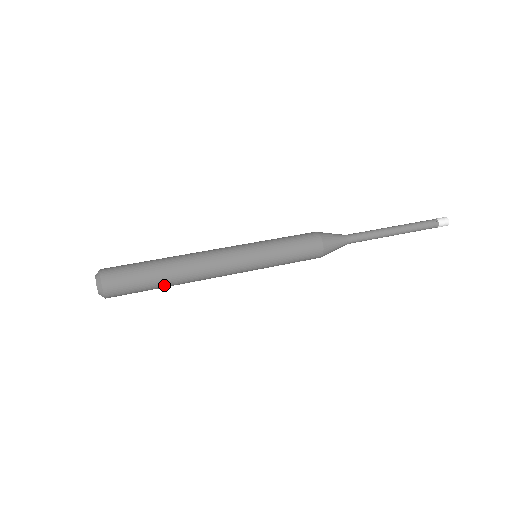
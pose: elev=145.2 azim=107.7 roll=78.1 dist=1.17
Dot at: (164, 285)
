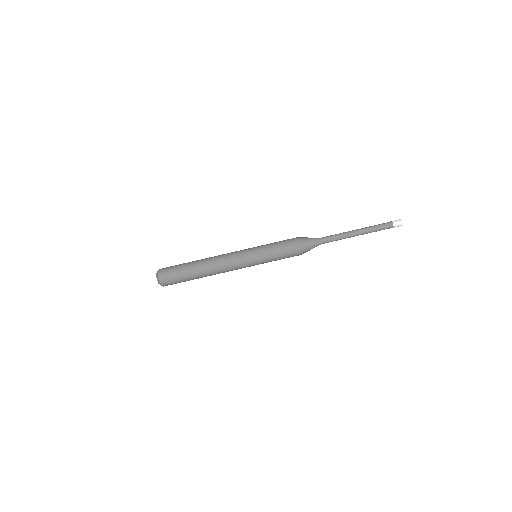
Dot at: (198, 278)
